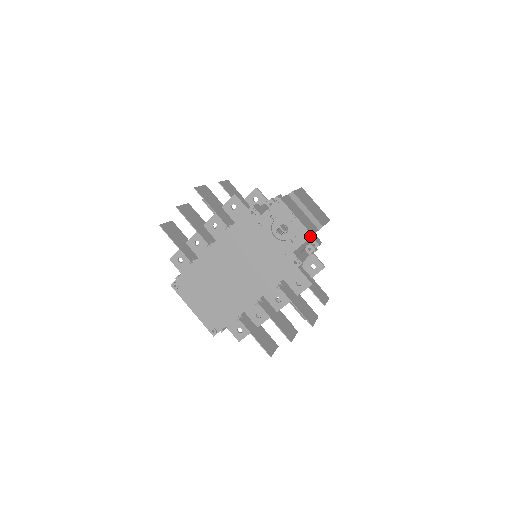
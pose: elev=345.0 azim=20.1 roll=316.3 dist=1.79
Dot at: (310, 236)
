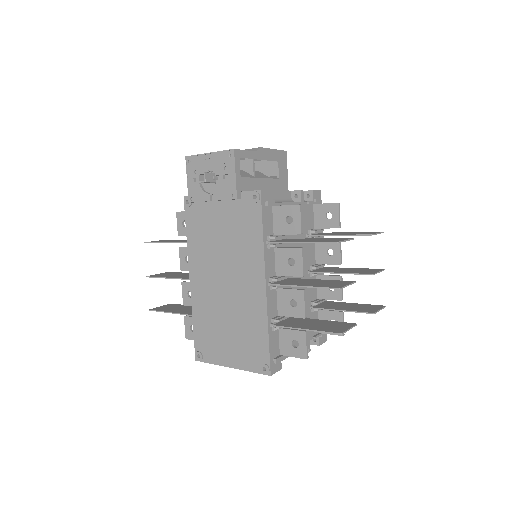
Dot at: (233, 152)
